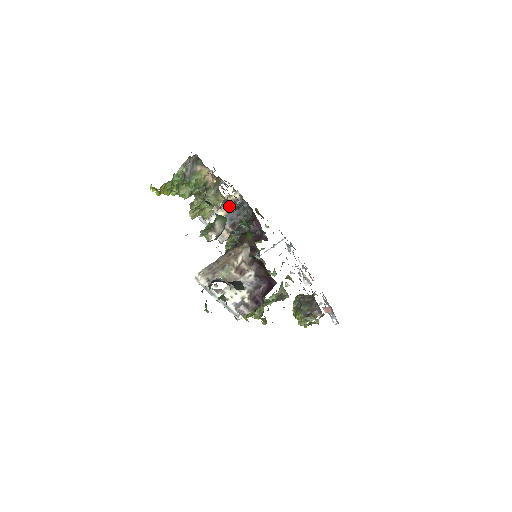
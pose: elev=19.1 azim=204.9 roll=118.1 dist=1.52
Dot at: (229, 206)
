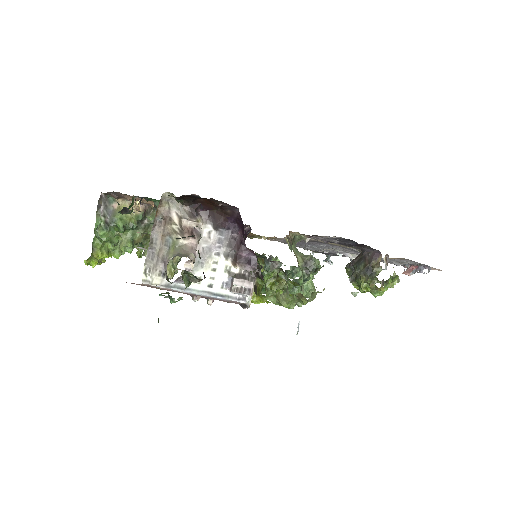
Dot at: occluded
